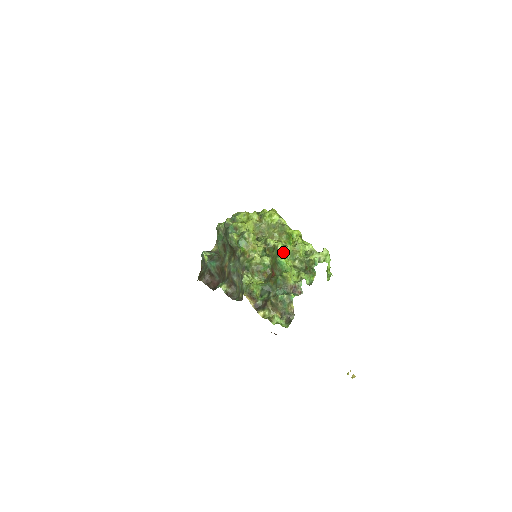
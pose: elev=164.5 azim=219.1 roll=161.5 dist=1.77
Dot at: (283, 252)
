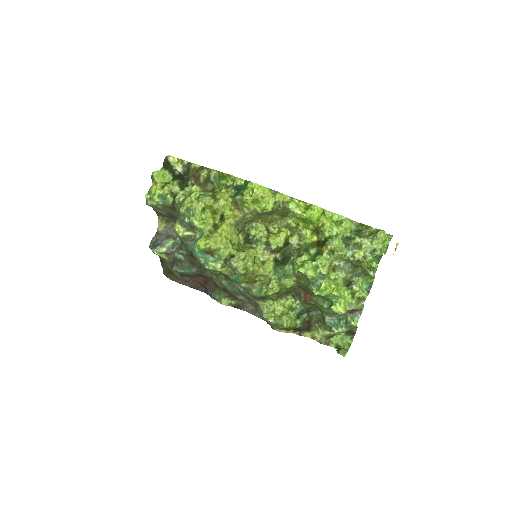
Dot at: (318, 278)
